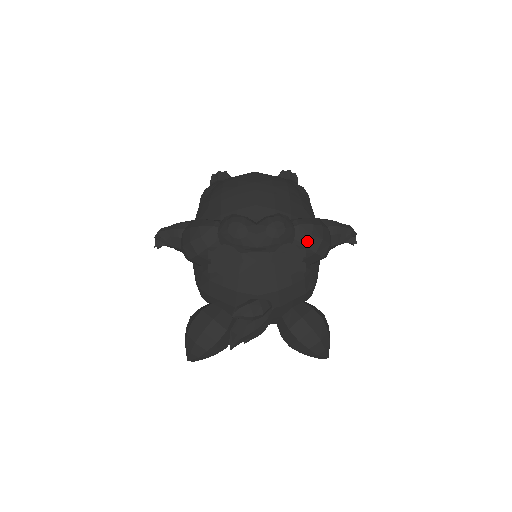
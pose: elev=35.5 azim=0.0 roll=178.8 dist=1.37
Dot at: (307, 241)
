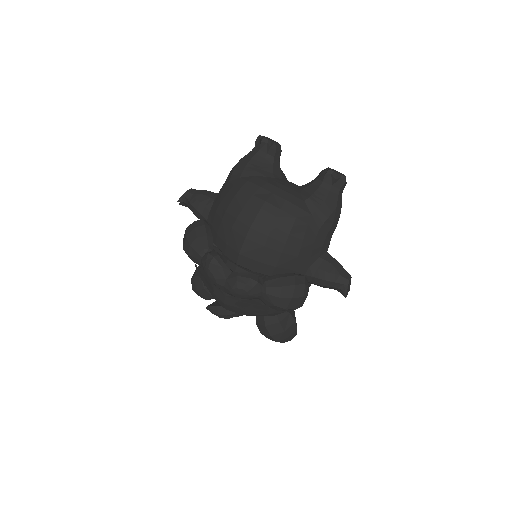
Dot at: (270, 305)
